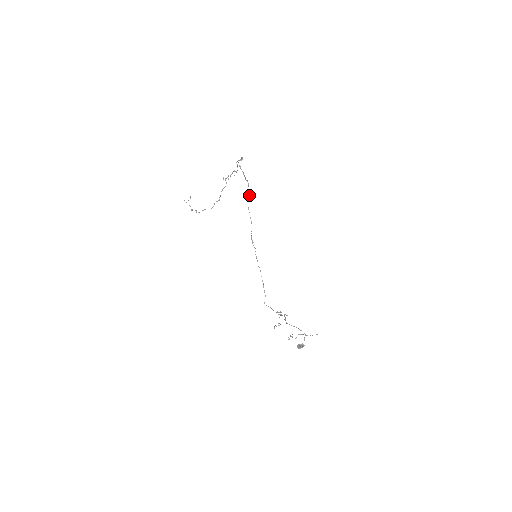
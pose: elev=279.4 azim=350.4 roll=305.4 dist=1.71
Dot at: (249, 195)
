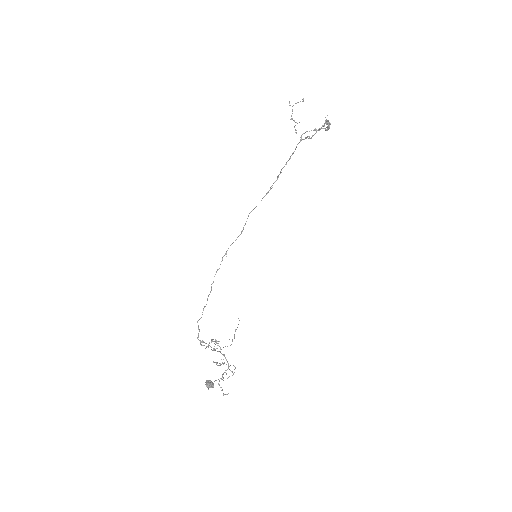
Dot at: occluded
